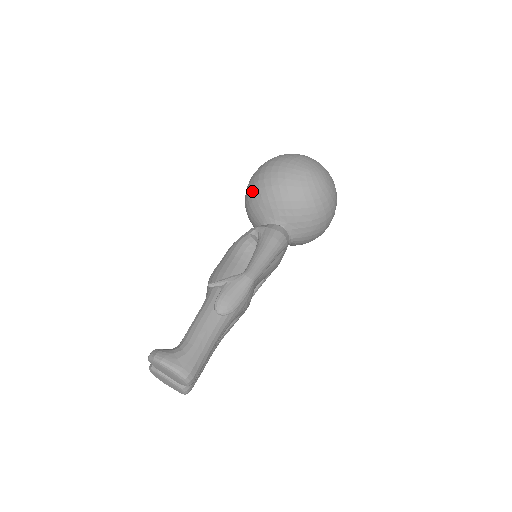
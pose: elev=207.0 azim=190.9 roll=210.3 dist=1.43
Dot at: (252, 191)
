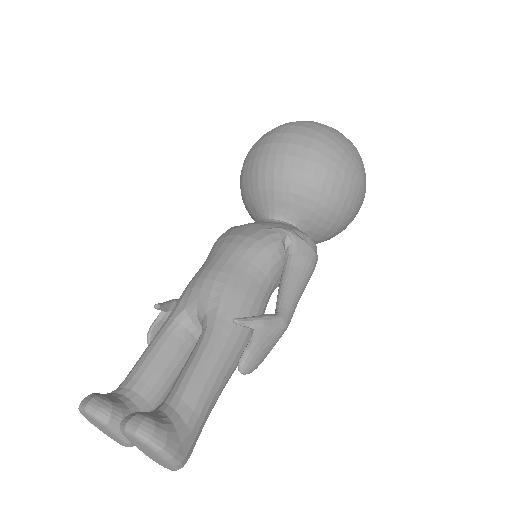
Dot at: (290, 165)
